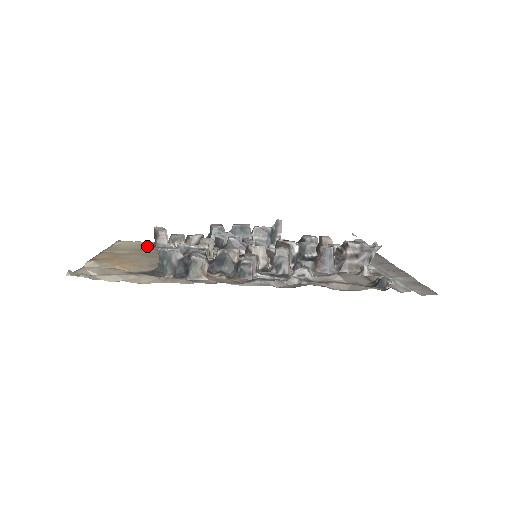
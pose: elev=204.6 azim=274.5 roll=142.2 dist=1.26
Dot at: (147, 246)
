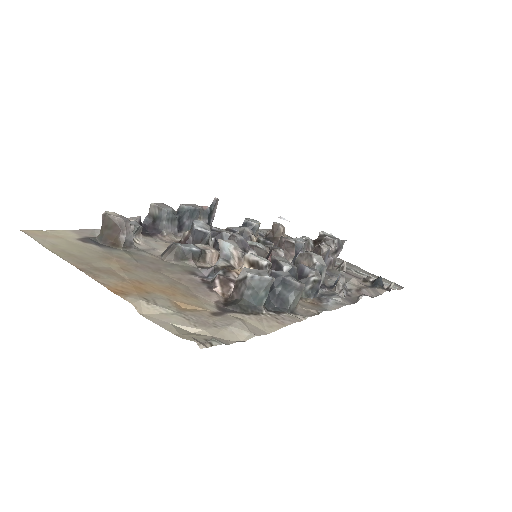
Dot at: (95, 243)
